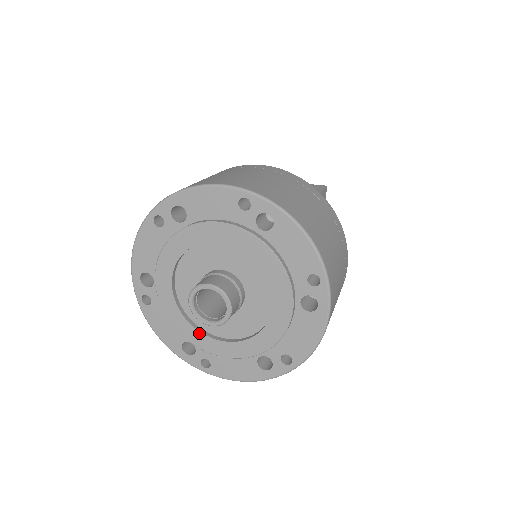
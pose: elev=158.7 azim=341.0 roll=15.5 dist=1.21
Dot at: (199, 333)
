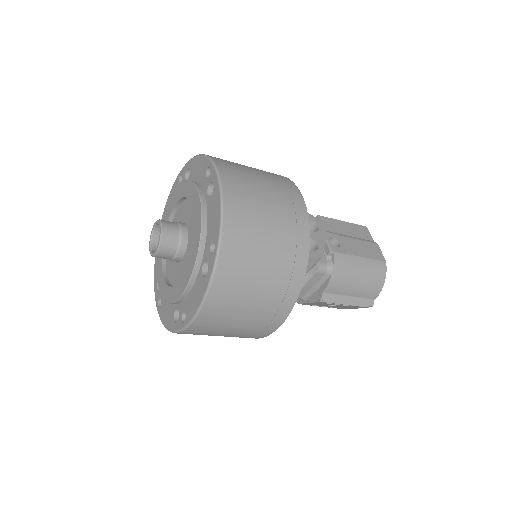
Dot at: (173, 288)
